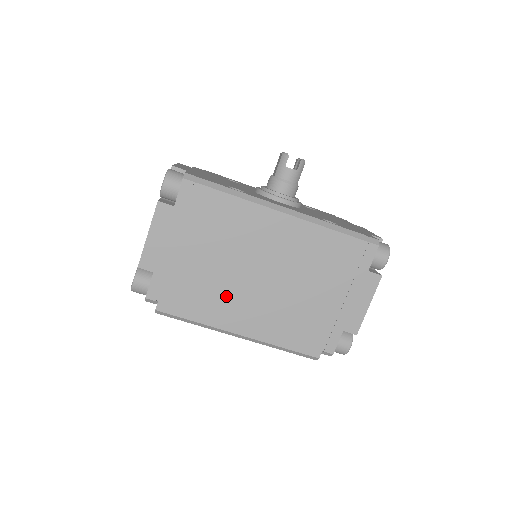
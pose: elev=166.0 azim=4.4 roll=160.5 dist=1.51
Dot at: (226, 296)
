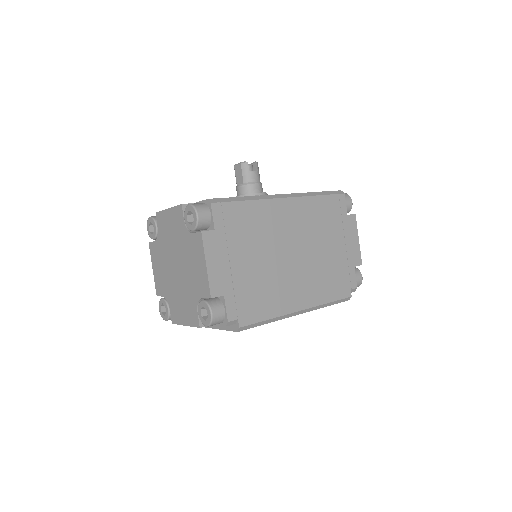
Dot at: (279, 284)
